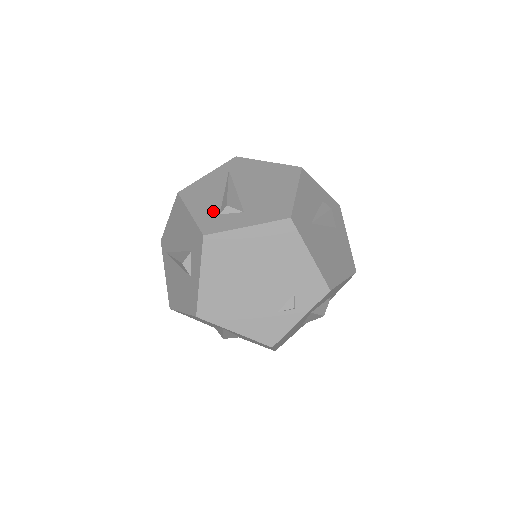
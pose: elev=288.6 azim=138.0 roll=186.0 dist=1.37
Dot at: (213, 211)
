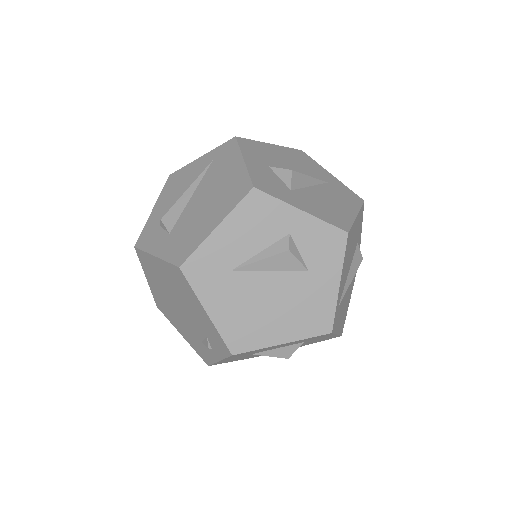
Dot at: (160, 218)
